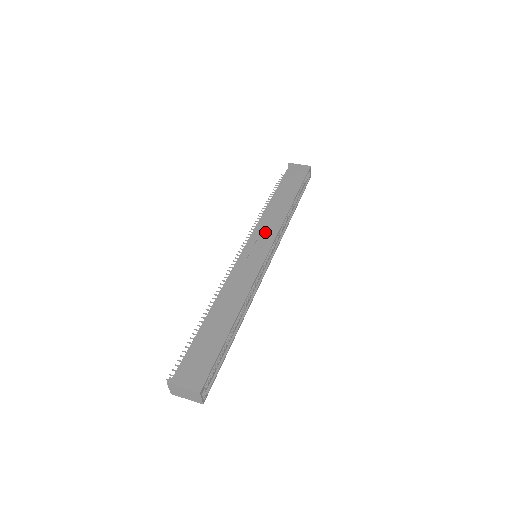
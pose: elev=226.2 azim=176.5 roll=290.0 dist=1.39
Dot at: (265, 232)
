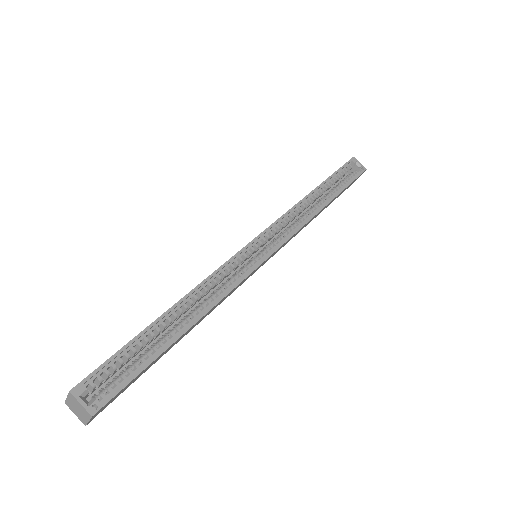
Dot at: occluded
